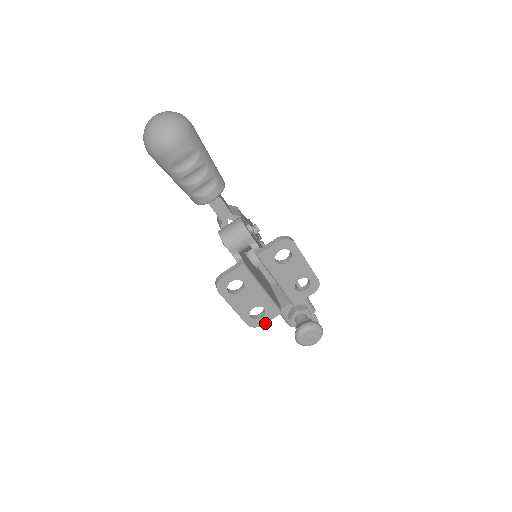
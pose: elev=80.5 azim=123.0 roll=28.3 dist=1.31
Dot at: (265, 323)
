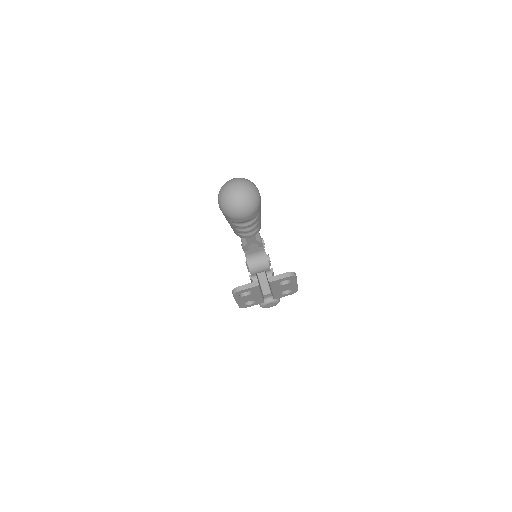
Dot at: occluded
